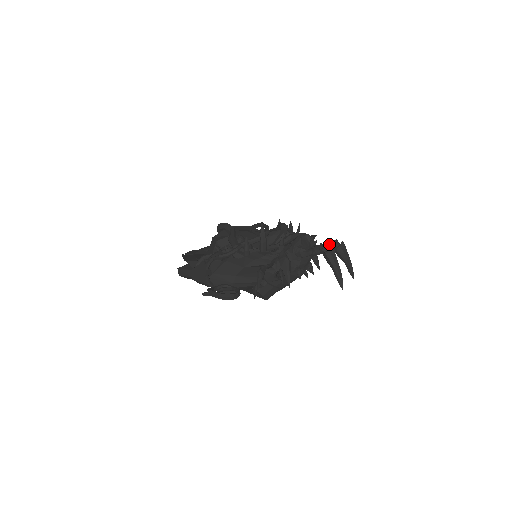
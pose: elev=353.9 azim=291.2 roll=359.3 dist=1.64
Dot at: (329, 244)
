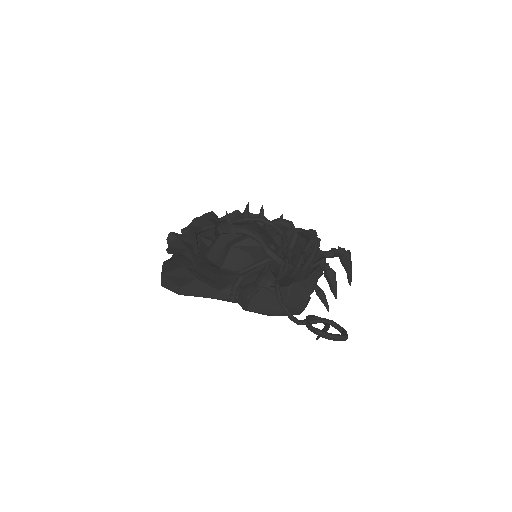
Dot at: occluded
